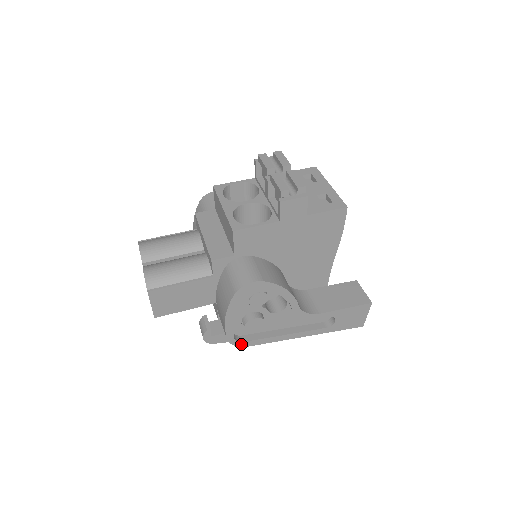
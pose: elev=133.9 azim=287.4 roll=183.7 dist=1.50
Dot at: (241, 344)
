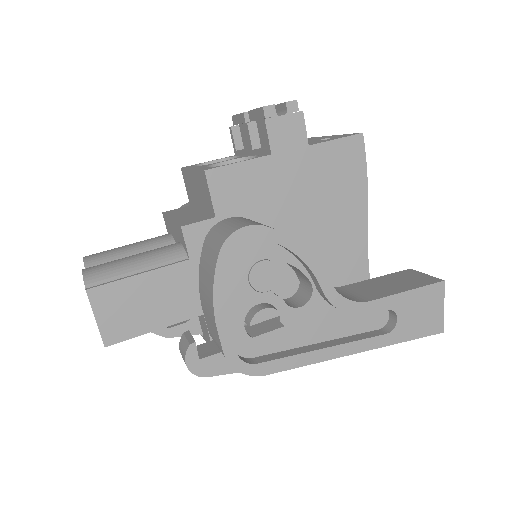
Dot at: (252, 369)
